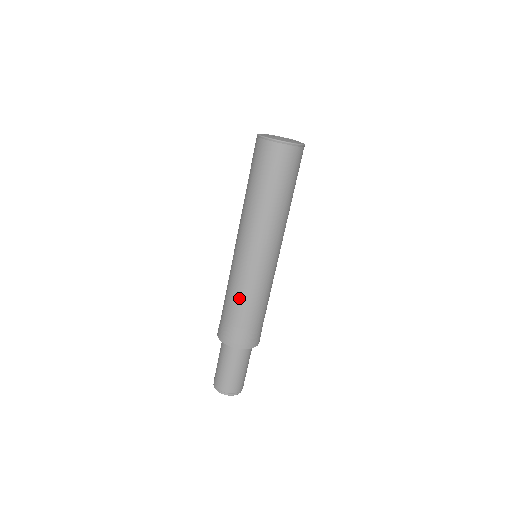
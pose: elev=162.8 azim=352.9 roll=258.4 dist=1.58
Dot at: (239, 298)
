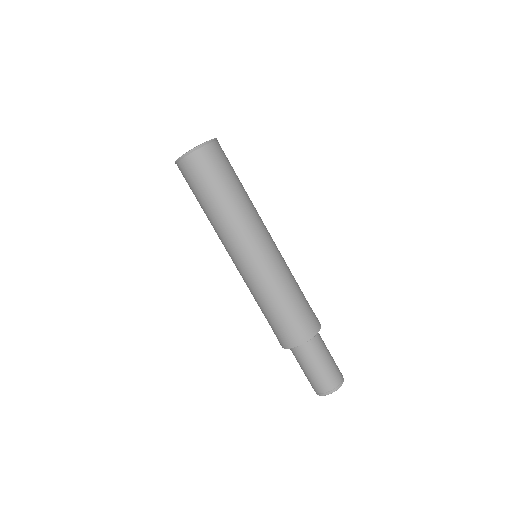
Dot at: (287, 289)
